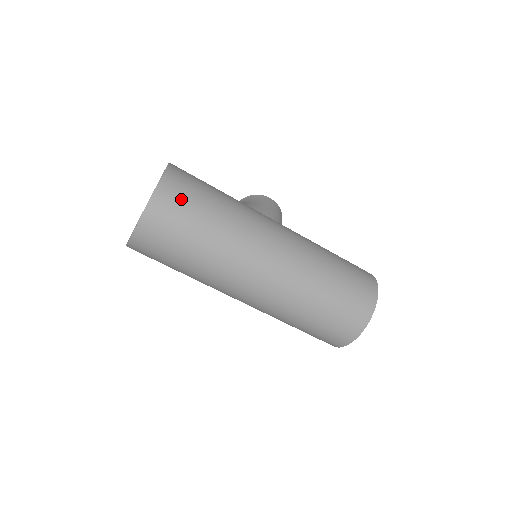
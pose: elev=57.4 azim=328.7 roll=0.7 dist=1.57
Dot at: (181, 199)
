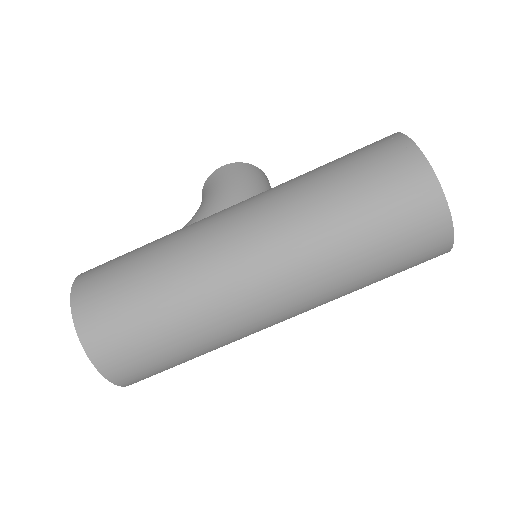
Dot at: (107, 315)
